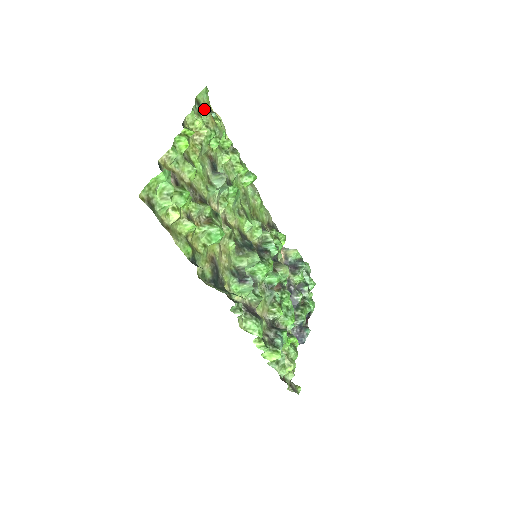
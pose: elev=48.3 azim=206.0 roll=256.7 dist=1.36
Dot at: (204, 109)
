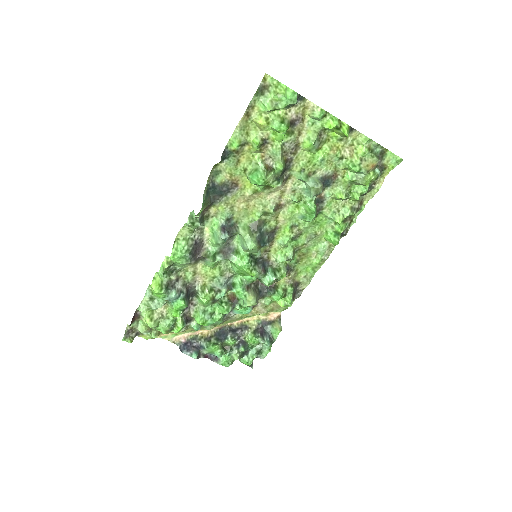
Dot at: (379, 157)
